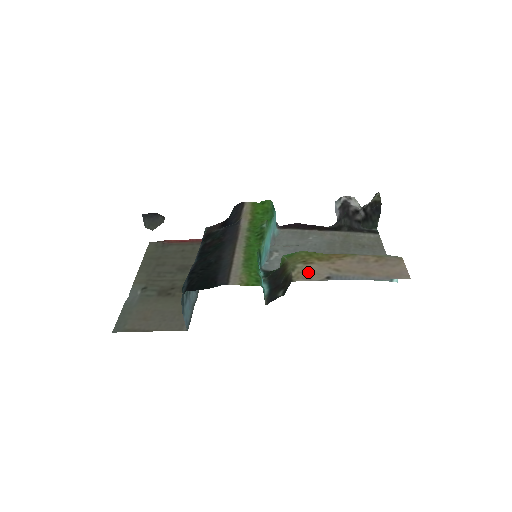
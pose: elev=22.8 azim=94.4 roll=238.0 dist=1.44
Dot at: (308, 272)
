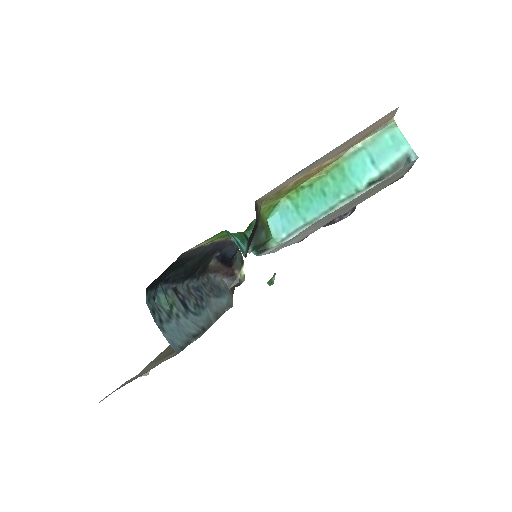
Dot at: (277, 189)
